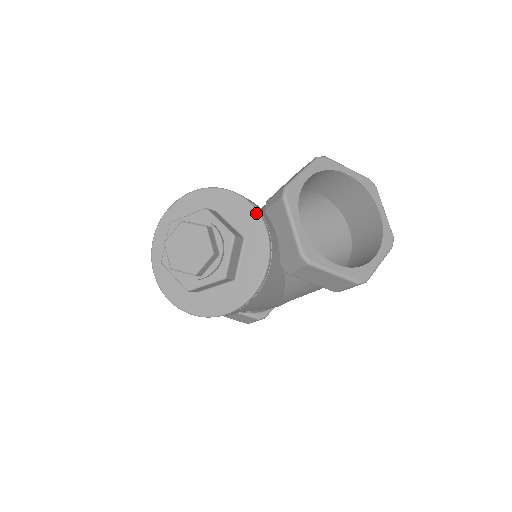
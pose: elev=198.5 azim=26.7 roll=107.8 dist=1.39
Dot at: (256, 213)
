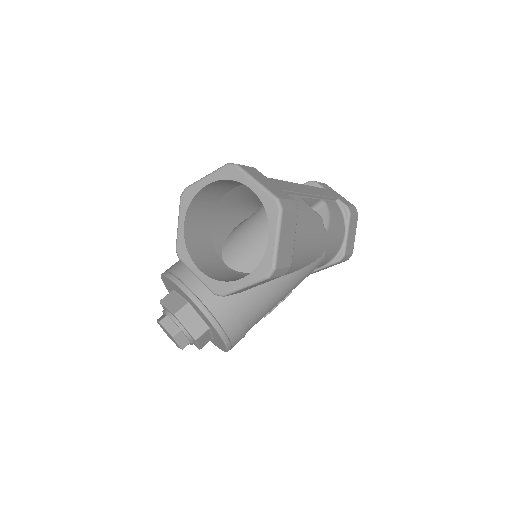
Dot at: (176, 285)
